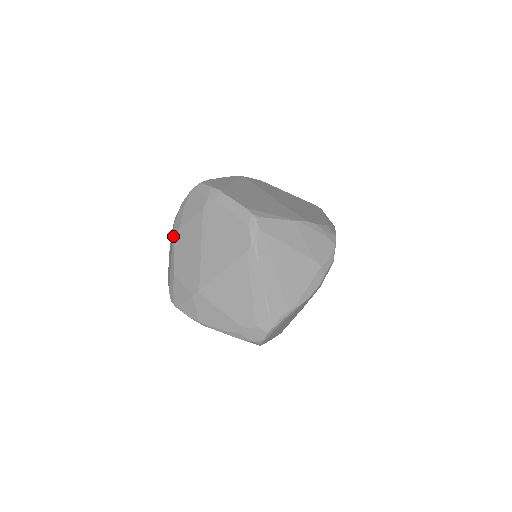
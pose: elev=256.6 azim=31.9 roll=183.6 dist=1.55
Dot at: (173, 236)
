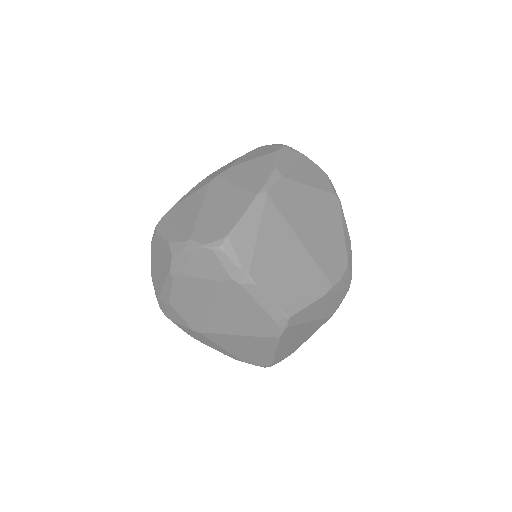
Dot at: (170, 271)
